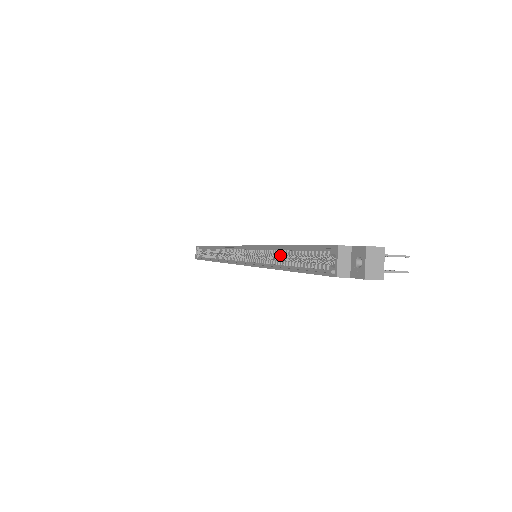
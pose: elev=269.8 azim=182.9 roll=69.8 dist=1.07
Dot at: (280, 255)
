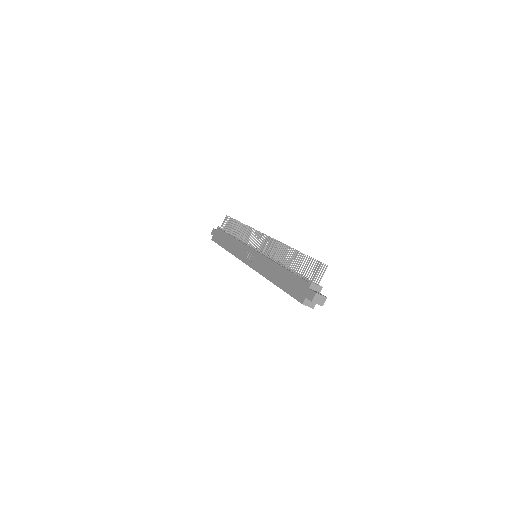
Dot at: occluded
